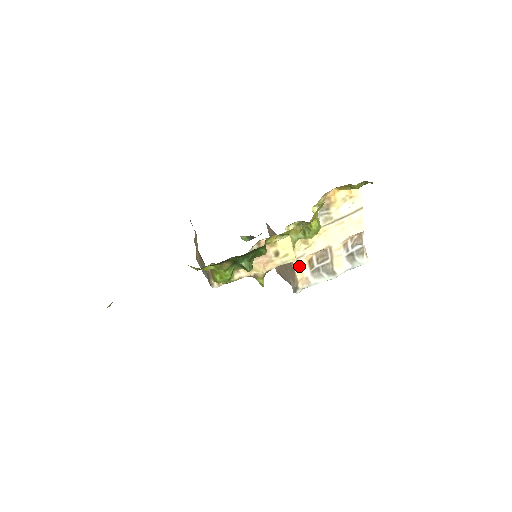
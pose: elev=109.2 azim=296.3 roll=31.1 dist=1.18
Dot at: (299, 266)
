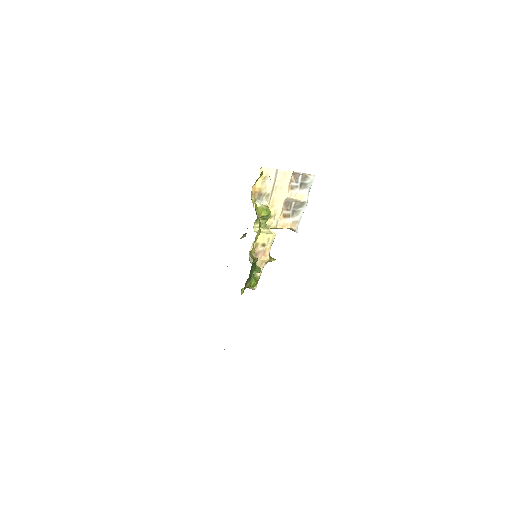
Dot at: (282, 225)
